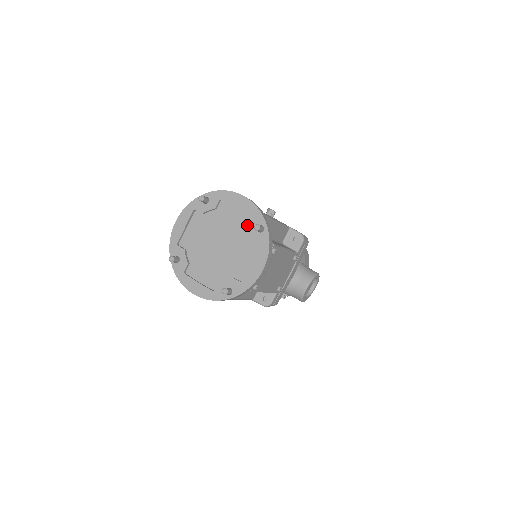
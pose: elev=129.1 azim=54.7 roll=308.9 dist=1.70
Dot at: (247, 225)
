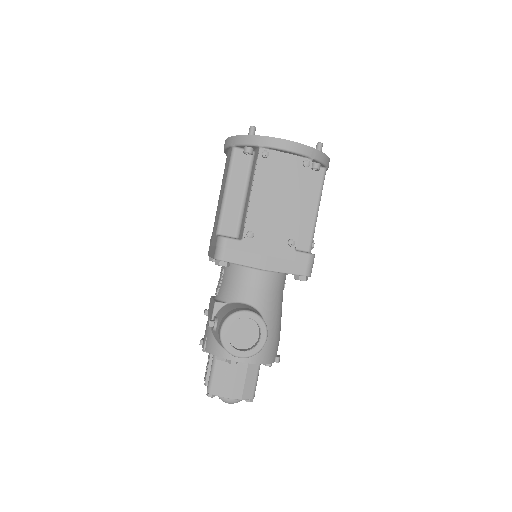
Dot at: occluded
